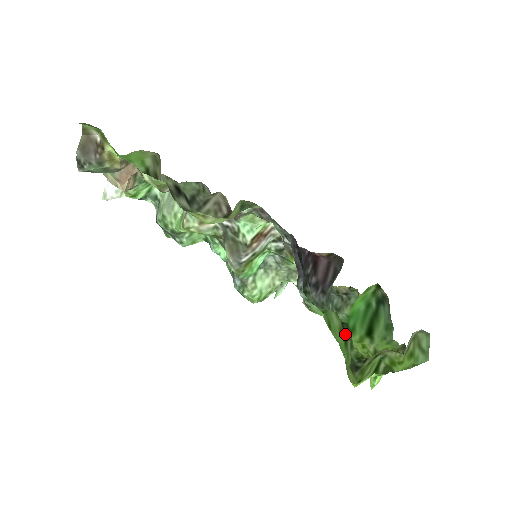
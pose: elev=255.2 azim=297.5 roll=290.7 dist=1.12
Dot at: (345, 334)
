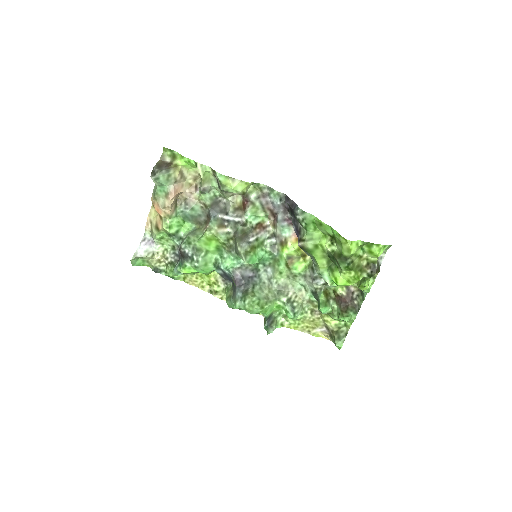
Dot at: (333, 257)
